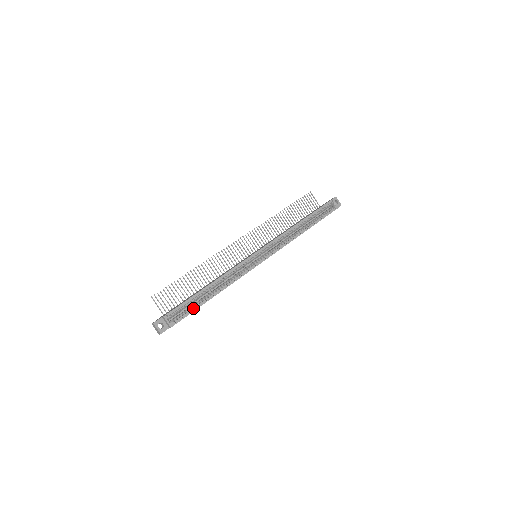
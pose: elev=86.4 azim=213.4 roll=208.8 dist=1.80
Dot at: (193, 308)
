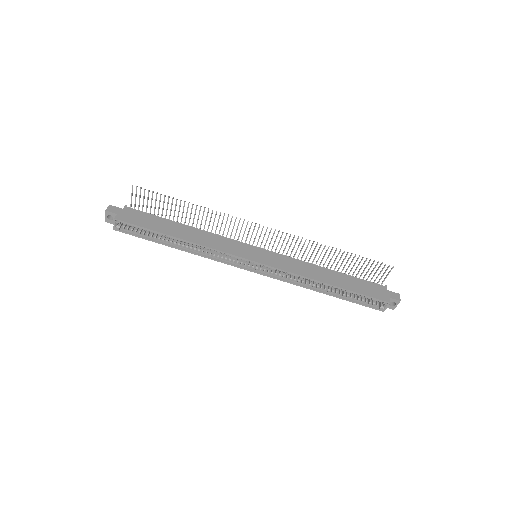
Dot at: (147, 236)
